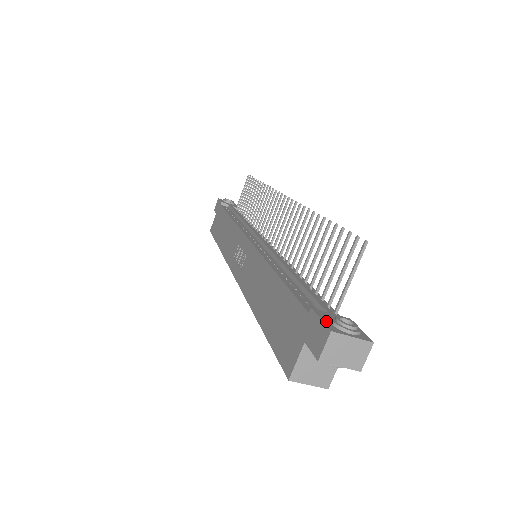
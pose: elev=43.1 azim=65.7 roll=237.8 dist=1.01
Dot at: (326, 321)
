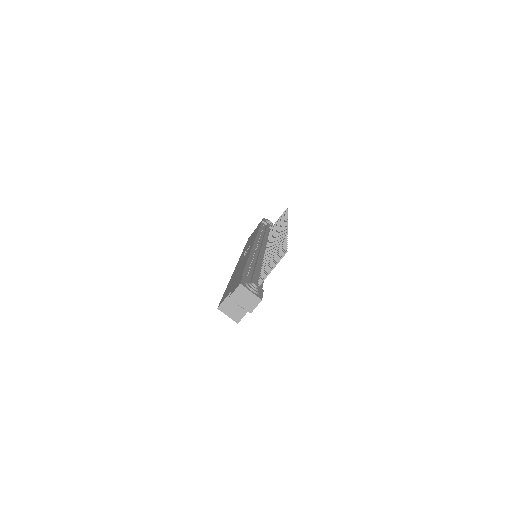
Dot at: (244, 281)
